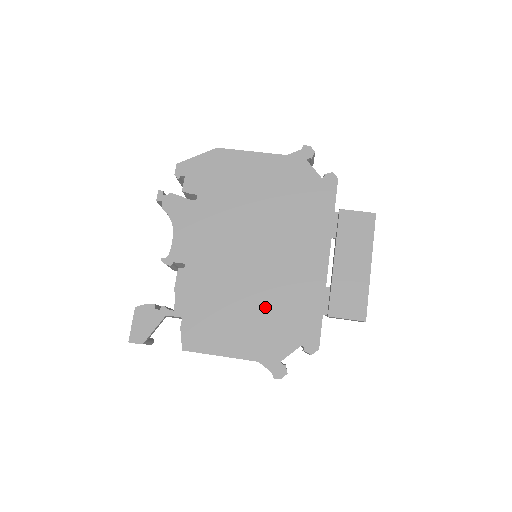
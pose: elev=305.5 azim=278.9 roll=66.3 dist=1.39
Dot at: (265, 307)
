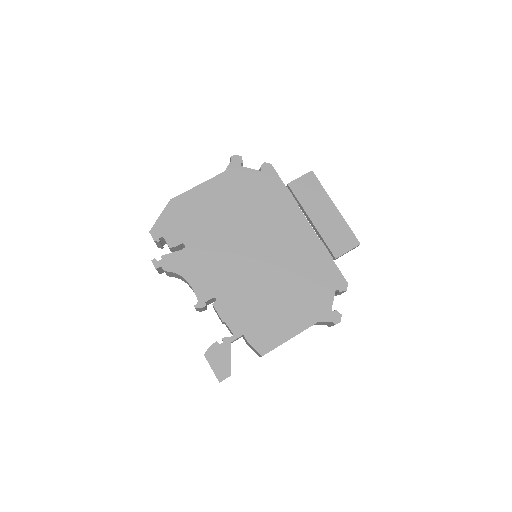
Dot at: (293, 284)
